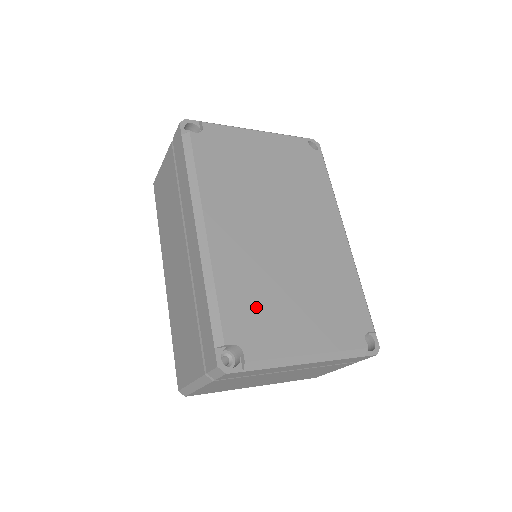
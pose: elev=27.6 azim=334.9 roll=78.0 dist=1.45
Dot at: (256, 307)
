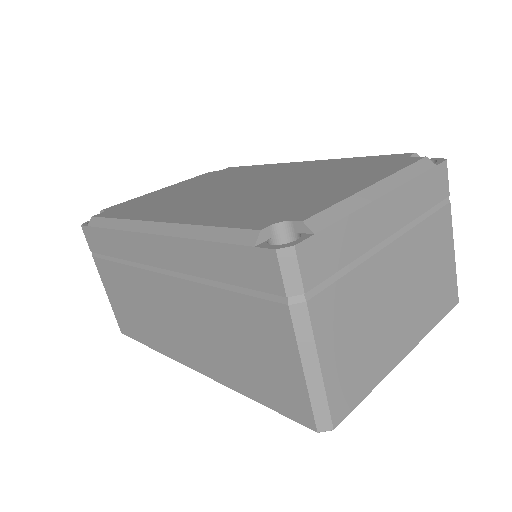
Dot at: (267, 207)
